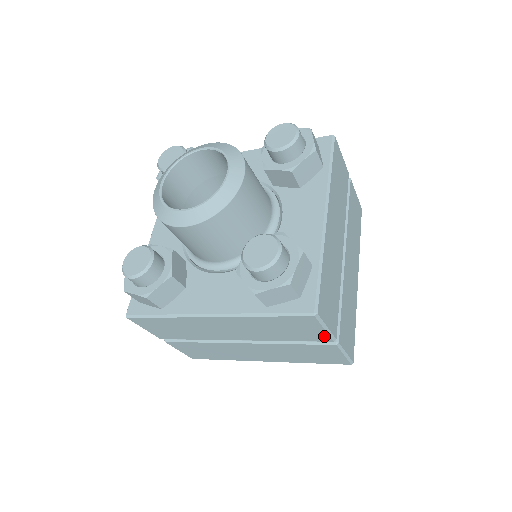
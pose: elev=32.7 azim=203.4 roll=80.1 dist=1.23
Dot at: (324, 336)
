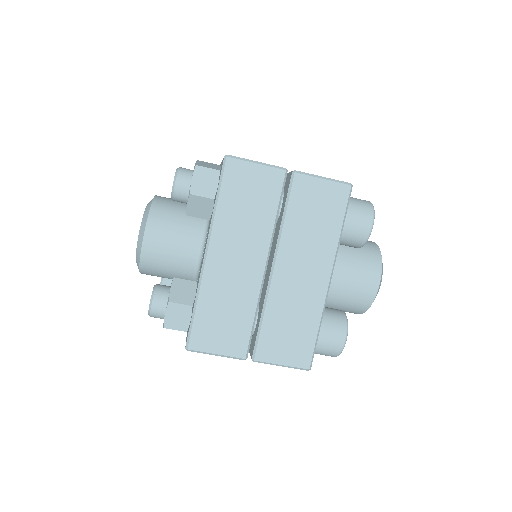
Dot at: (271, 173)
